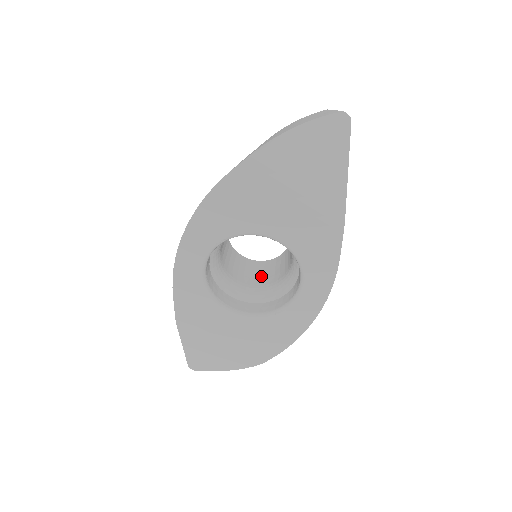
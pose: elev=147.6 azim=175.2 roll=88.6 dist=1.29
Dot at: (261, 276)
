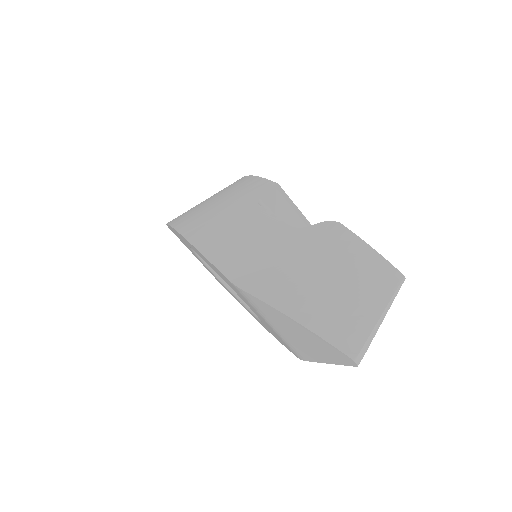
Dot at: occluded
